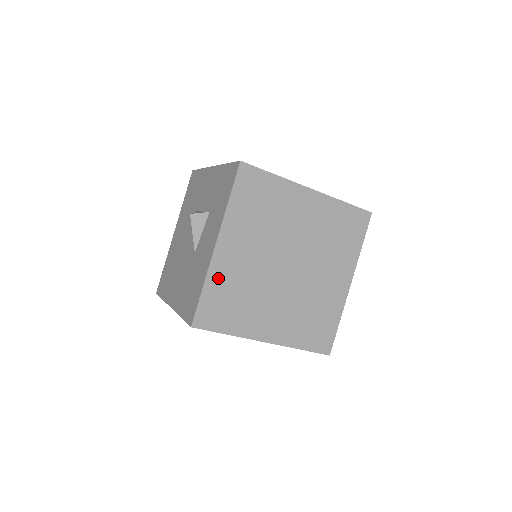
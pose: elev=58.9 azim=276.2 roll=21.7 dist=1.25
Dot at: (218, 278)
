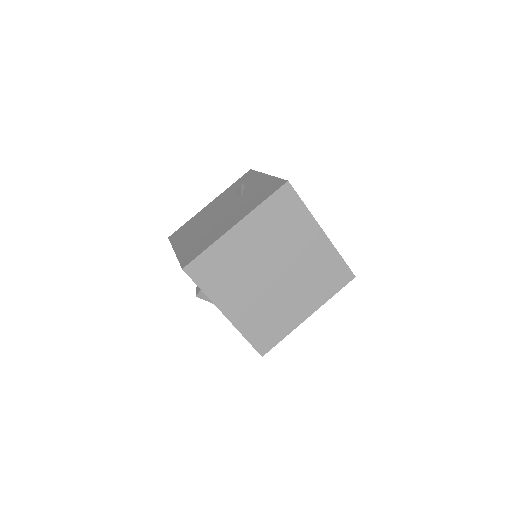
Dot at: (246, 325)
